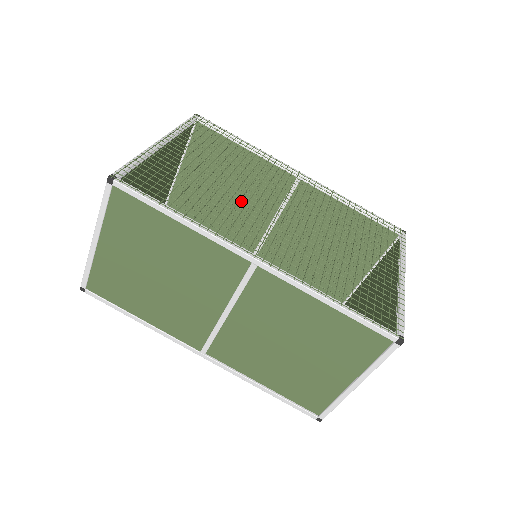
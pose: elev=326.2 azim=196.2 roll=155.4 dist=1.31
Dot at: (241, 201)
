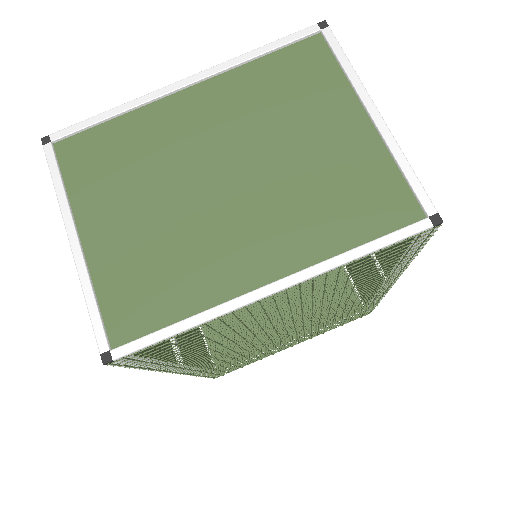
Dot at: occluded
